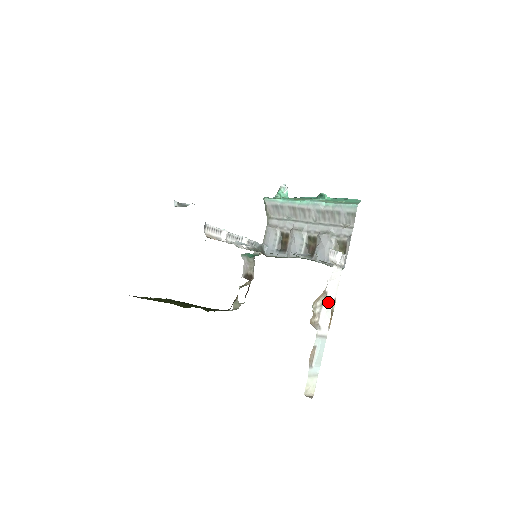
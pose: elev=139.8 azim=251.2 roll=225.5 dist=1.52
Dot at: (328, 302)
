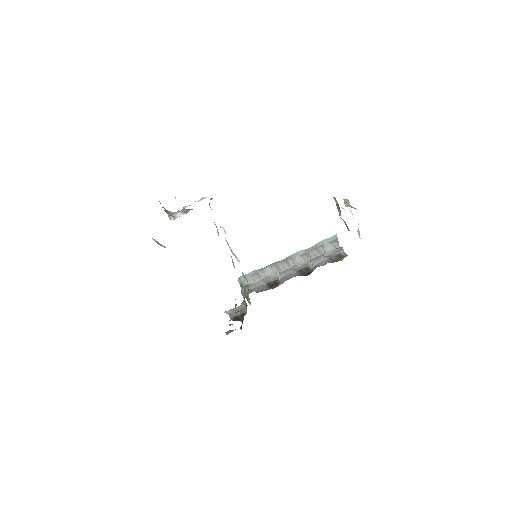
Dot at: occluded
